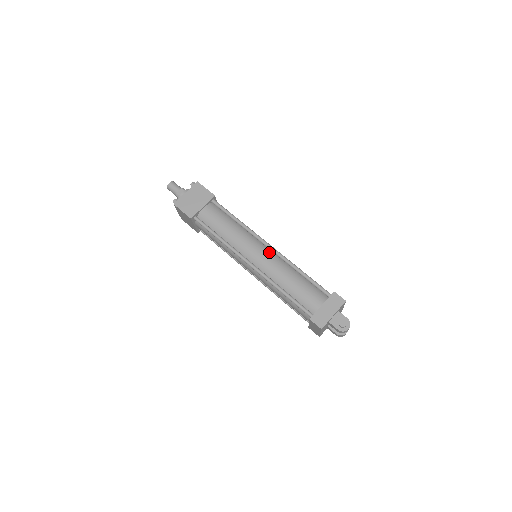
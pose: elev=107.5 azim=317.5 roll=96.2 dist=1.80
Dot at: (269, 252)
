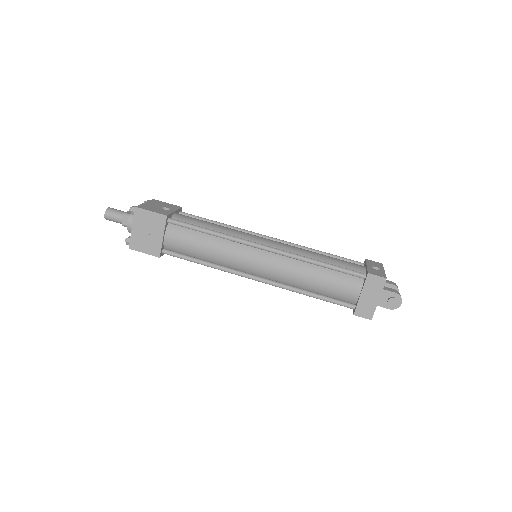
Dot at: (270, 255)
